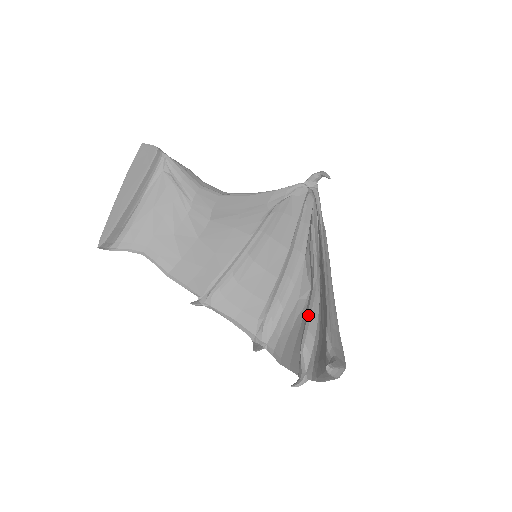
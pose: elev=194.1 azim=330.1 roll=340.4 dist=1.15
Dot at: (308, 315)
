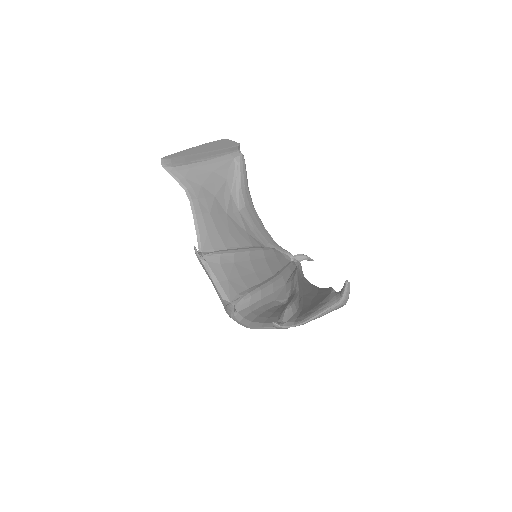
Dot at: (294, 298)
